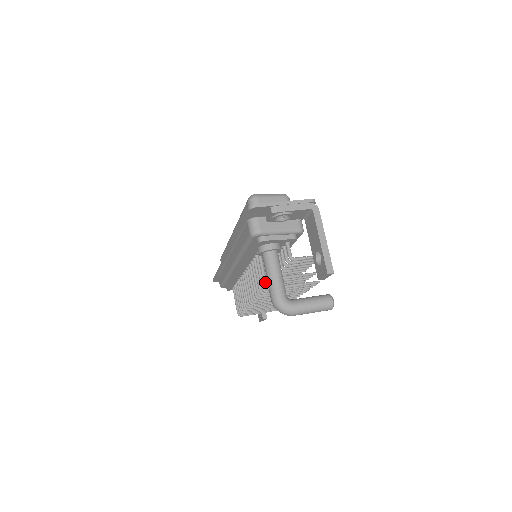
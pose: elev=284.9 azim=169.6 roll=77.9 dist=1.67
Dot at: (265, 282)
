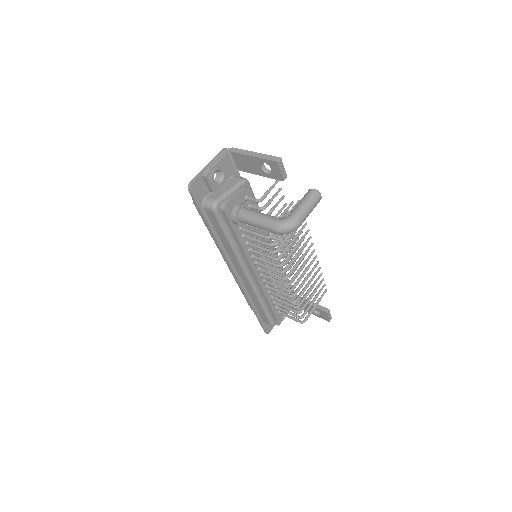
Dot at: (263, 236)
